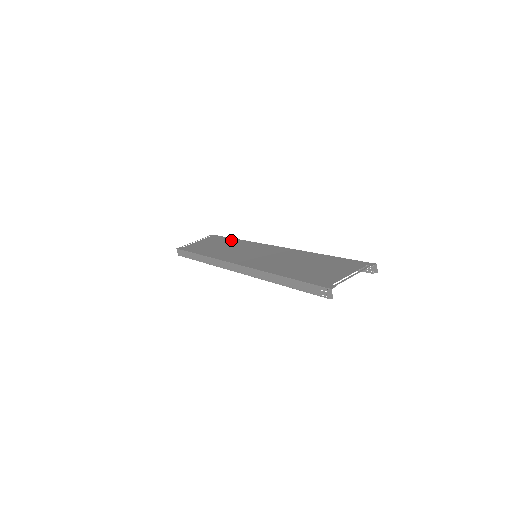
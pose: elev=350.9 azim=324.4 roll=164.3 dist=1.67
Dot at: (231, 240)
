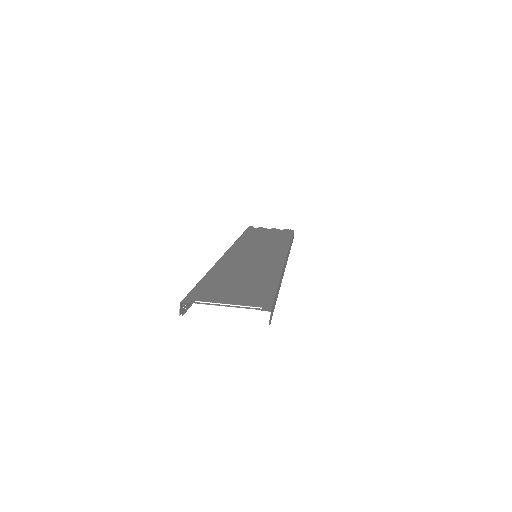
Dot at: (285, 238)
